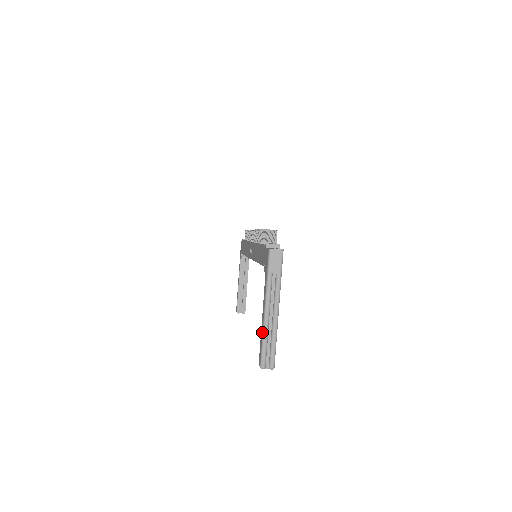
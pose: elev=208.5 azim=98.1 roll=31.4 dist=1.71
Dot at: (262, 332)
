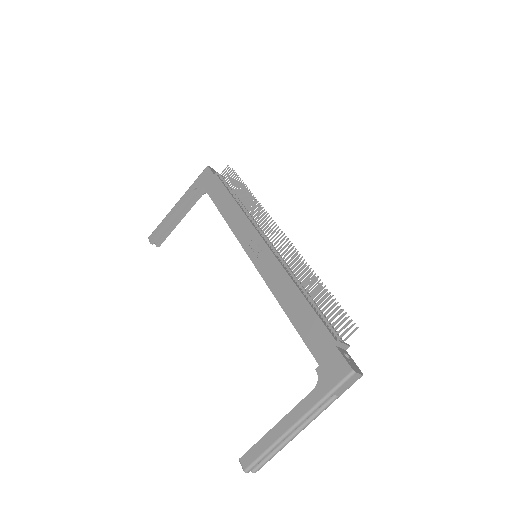
Dot at: (274, 442)
